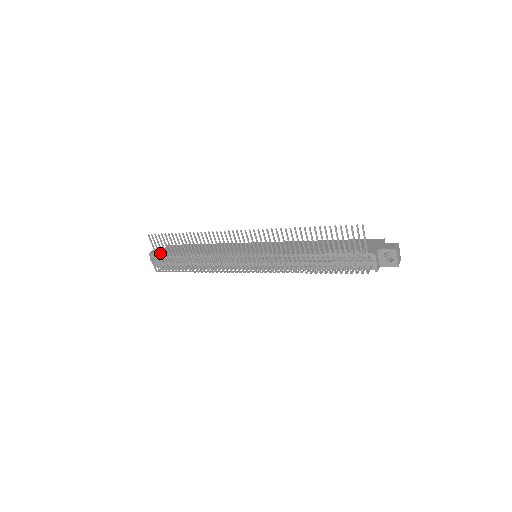
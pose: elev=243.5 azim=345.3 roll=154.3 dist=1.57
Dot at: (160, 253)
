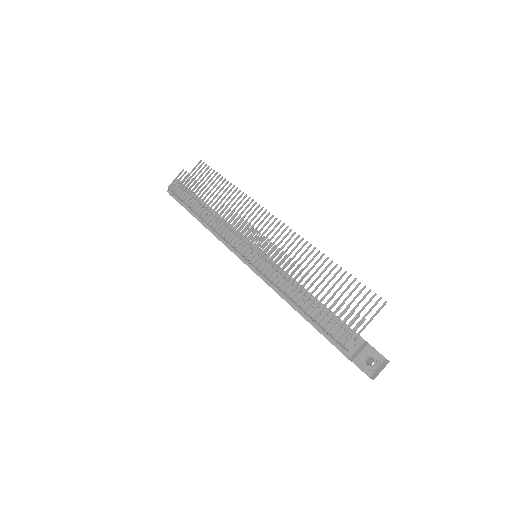
Dot at: occluded
